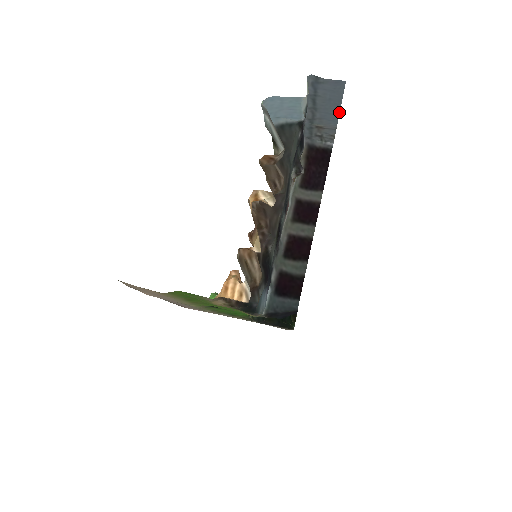
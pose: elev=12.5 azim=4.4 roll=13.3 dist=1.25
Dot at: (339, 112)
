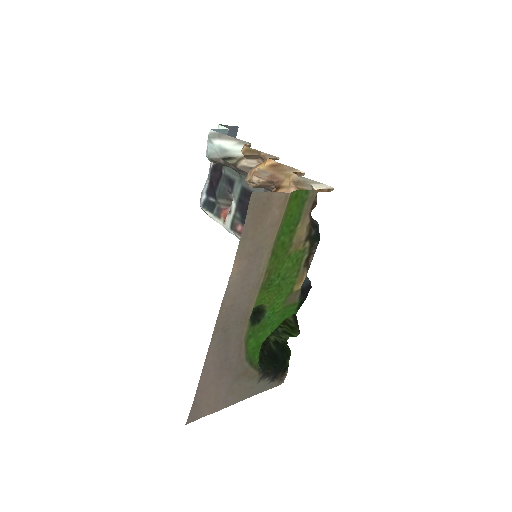
Dot at: occluded
